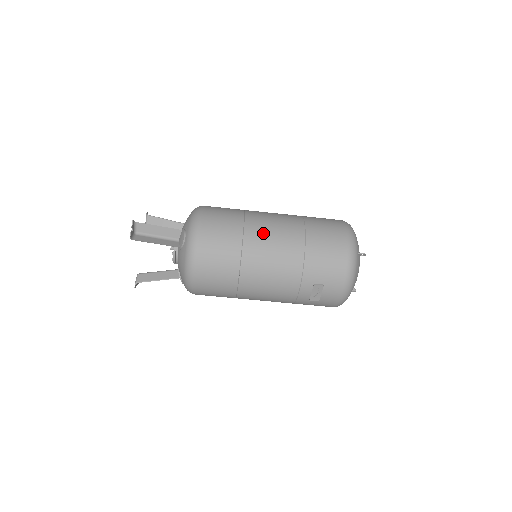
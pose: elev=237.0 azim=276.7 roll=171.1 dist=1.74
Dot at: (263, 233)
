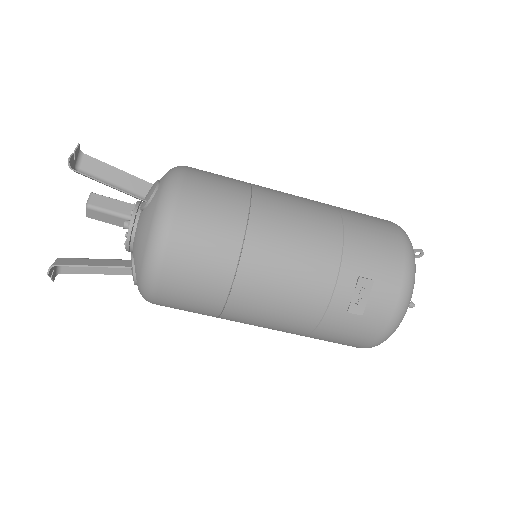
Dot at: (280, 197)
